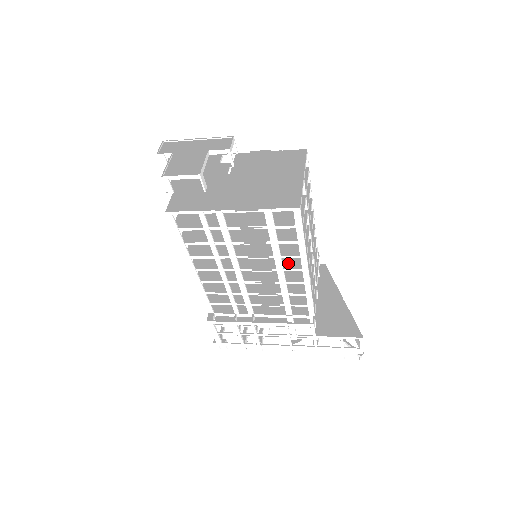
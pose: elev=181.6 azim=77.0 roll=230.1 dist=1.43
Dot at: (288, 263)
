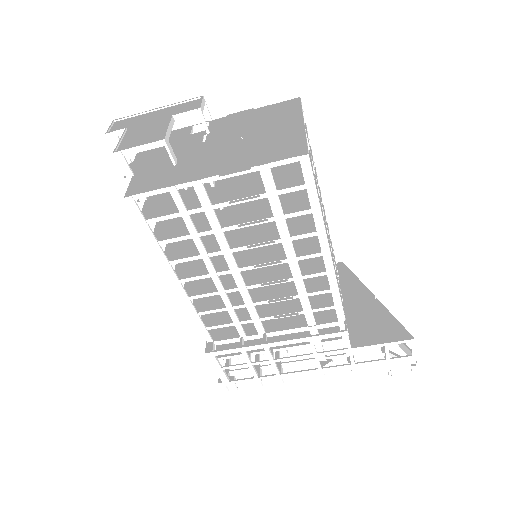
Dot at: (301, 249)
